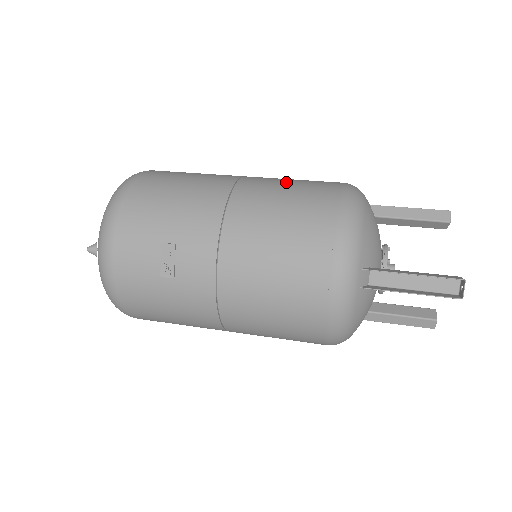
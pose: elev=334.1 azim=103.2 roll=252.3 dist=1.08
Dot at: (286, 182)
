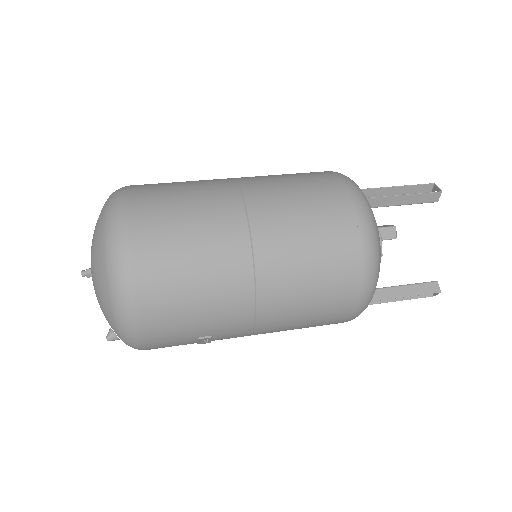
Dot at: (305, 248)
